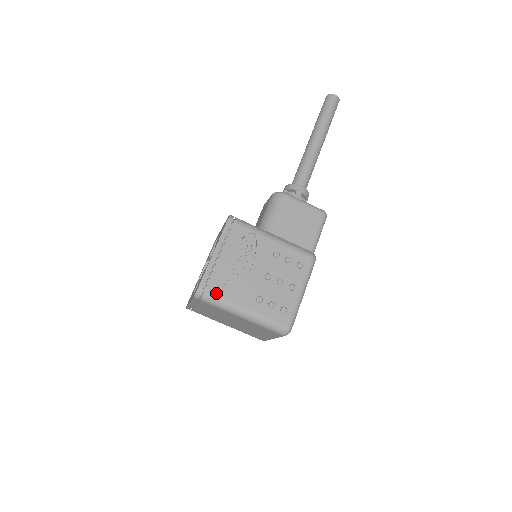
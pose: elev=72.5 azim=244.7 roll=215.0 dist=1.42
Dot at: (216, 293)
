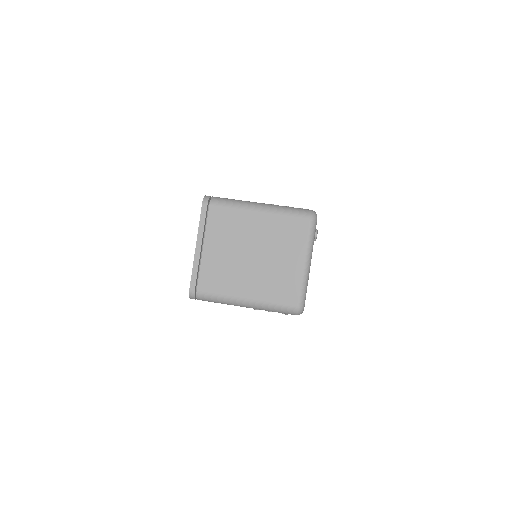
Dot at: (225, 198)
